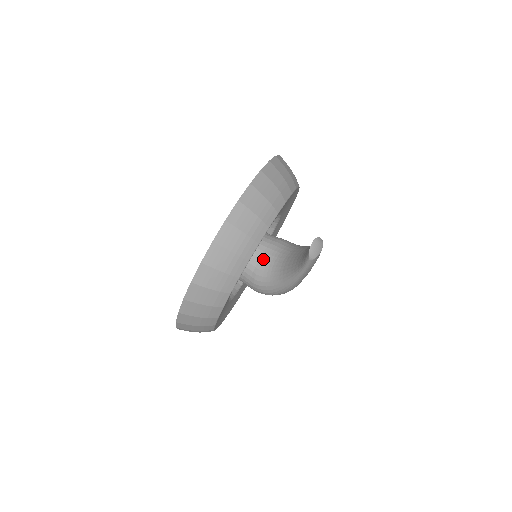
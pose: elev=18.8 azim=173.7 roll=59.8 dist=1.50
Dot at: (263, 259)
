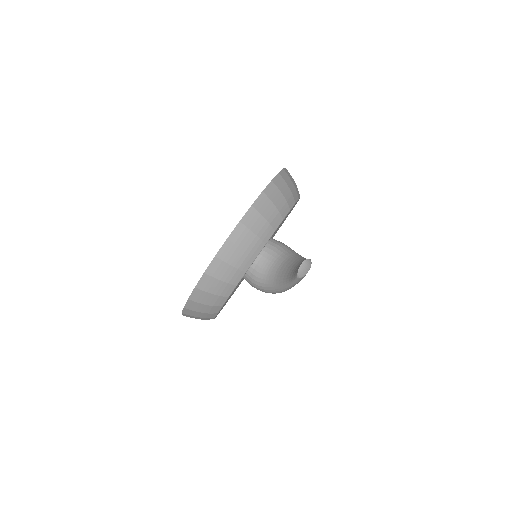
Dot at: (261, 263)
